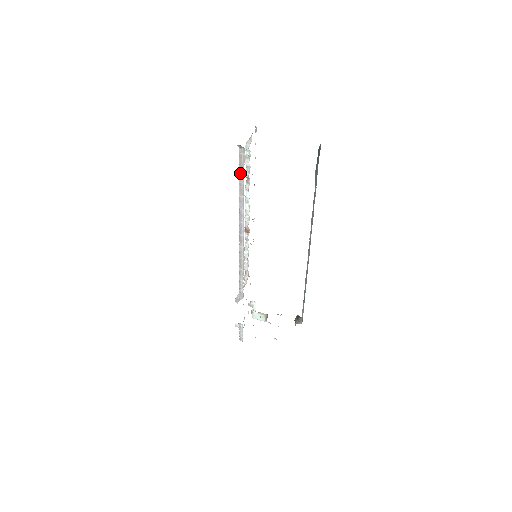
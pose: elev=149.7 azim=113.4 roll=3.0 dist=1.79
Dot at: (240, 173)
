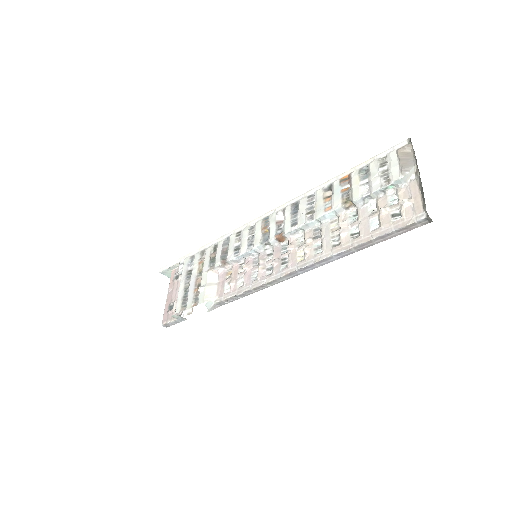
Dot at: (387, 235)
